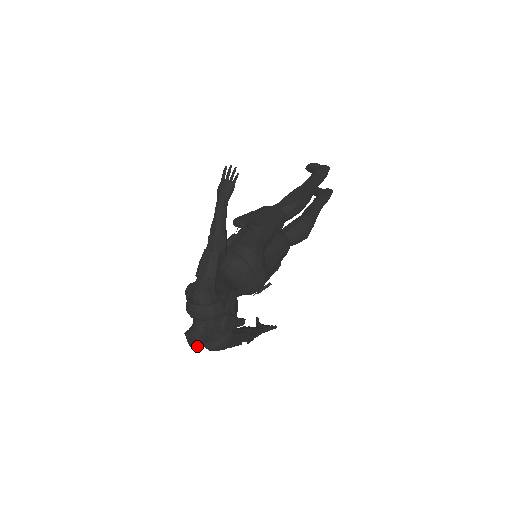
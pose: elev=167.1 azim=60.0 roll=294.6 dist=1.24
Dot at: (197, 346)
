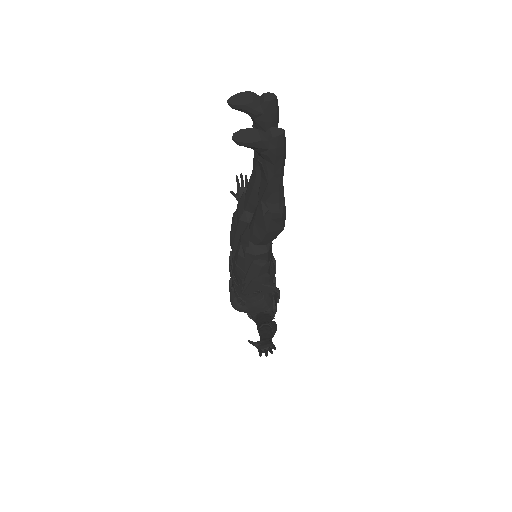
Dot at: occluded
